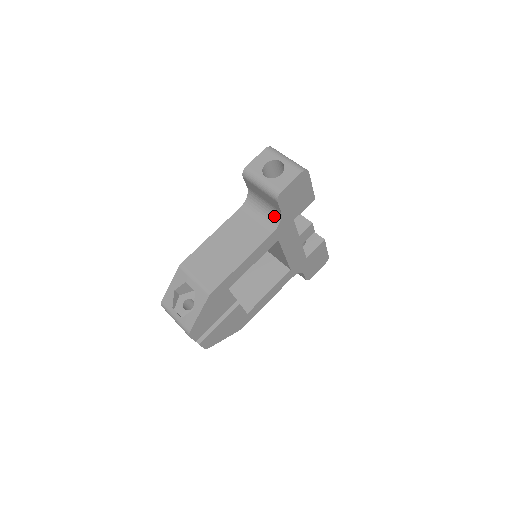
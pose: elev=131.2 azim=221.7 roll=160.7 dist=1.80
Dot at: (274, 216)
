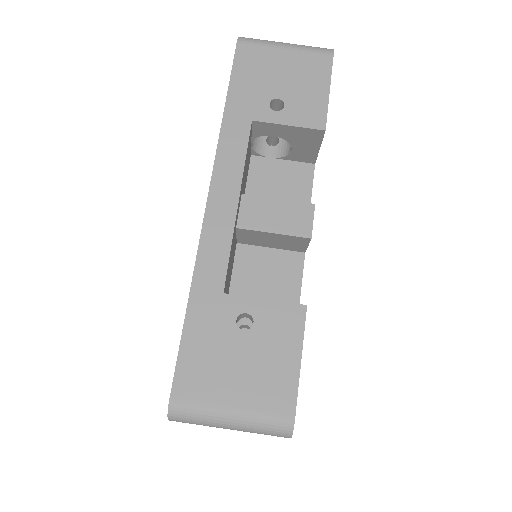
Dot at: occluded
